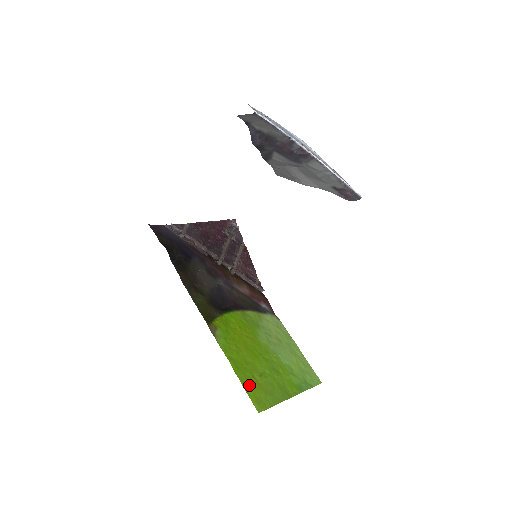
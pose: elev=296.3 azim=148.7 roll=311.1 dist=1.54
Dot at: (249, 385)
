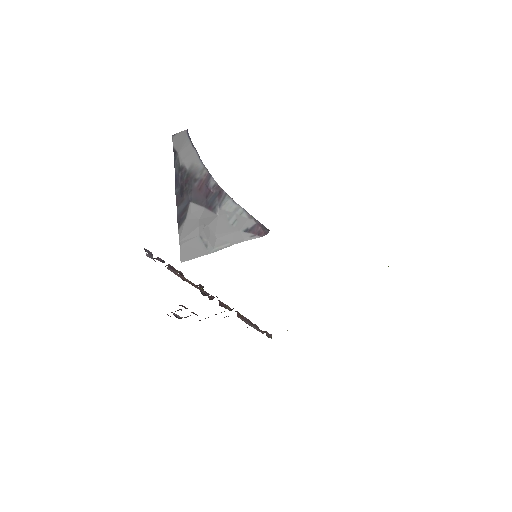
Dot at: occluded
